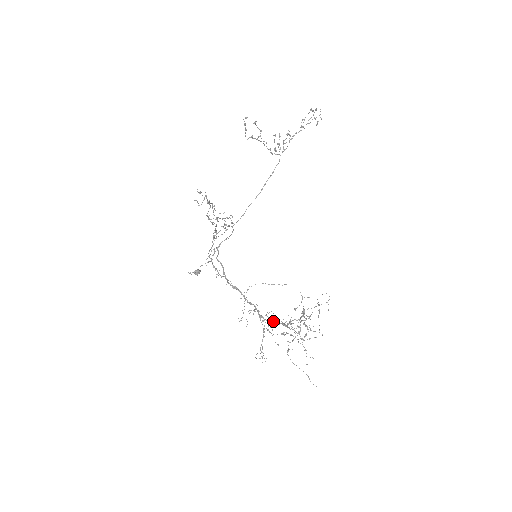
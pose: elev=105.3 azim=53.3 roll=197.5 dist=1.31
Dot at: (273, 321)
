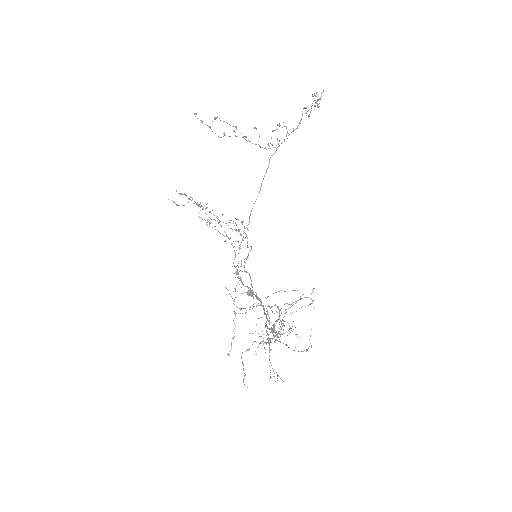
Dot at: (270, 328)
